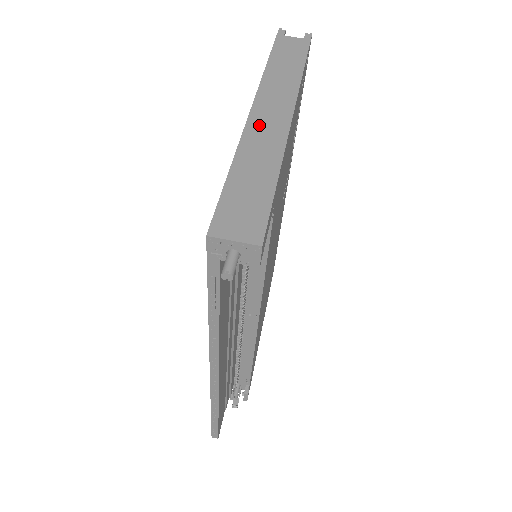
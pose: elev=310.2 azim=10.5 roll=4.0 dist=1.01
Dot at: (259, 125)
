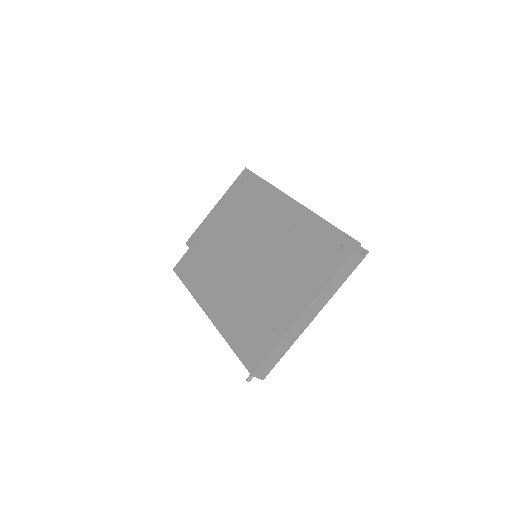
Dot at: (299, 324)
